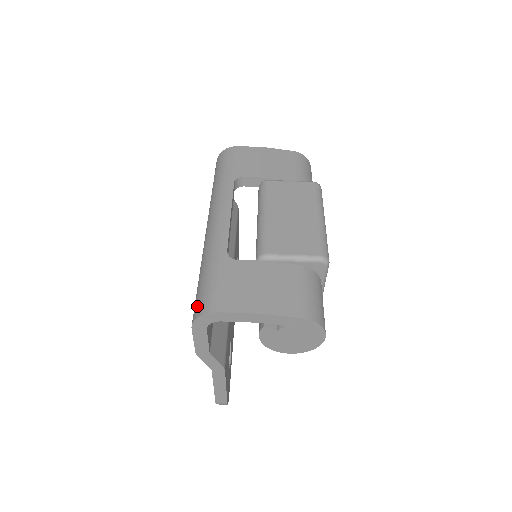
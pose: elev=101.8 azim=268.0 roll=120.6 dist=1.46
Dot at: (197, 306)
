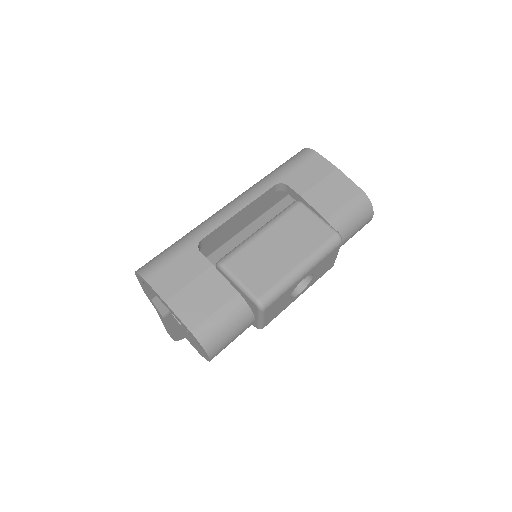
Dot at: (146, 263)
